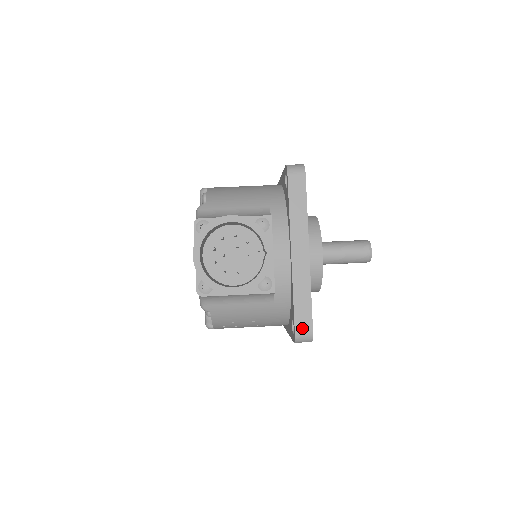
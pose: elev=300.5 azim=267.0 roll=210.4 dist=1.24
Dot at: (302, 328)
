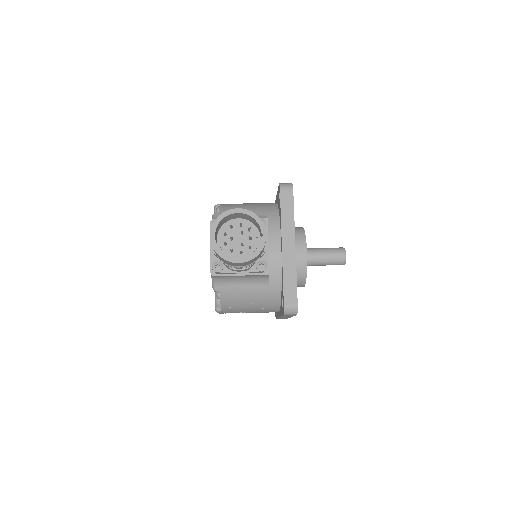
Dot at: (289, 302)
